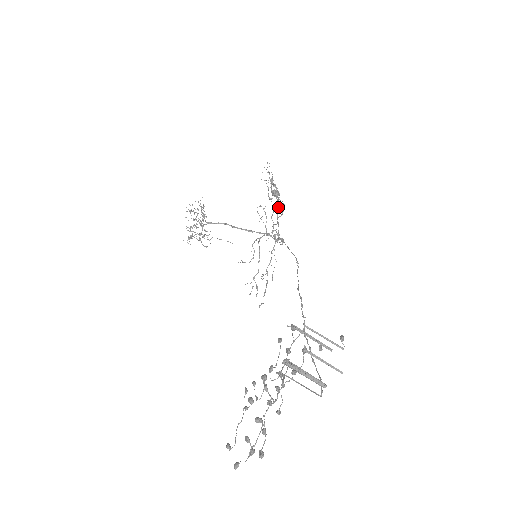
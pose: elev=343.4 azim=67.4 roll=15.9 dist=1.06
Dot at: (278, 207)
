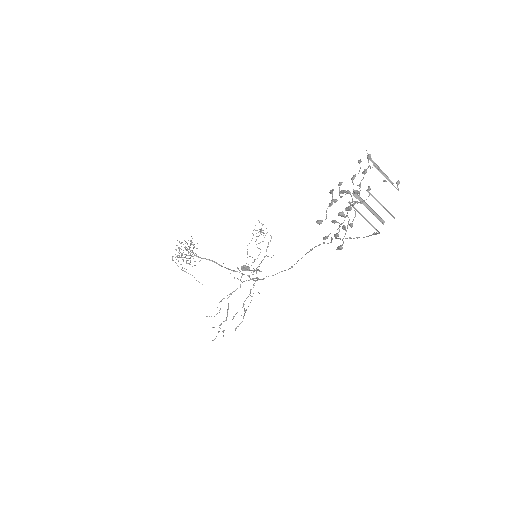
Dot at: (268, 243)
